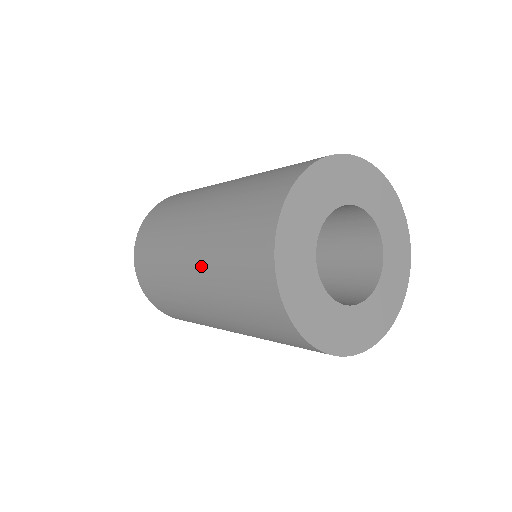
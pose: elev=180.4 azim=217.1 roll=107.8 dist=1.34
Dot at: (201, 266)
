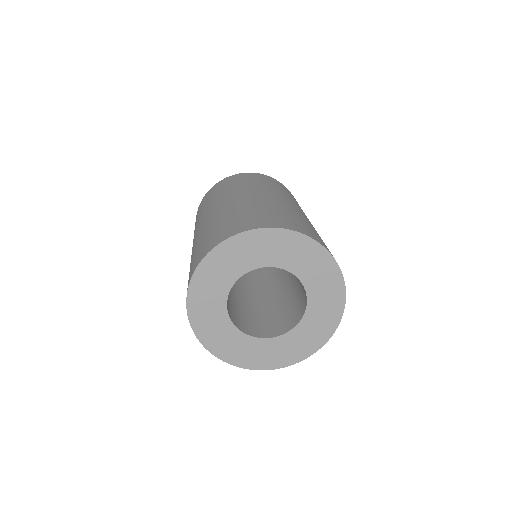
Dot at: occluded
